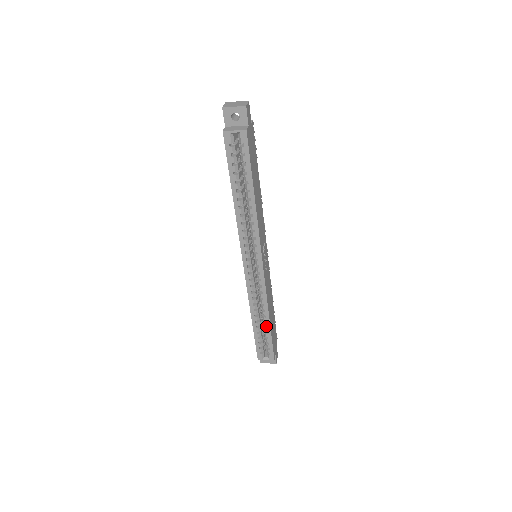
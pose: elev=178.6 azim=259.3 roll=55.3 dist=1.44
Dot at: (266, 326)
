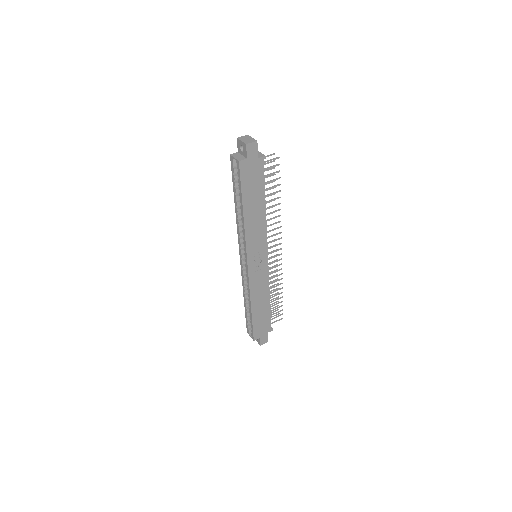
Dot at: (250, 310)
